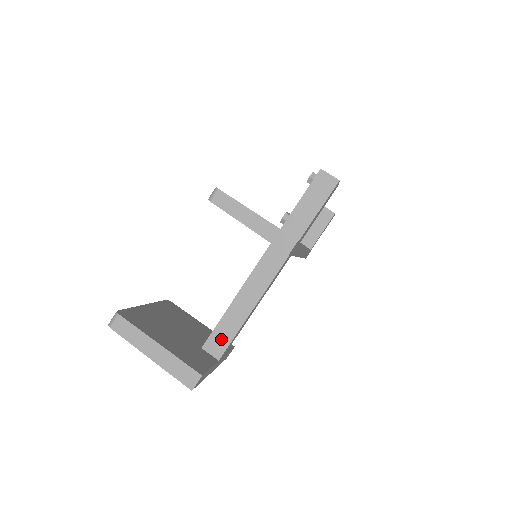
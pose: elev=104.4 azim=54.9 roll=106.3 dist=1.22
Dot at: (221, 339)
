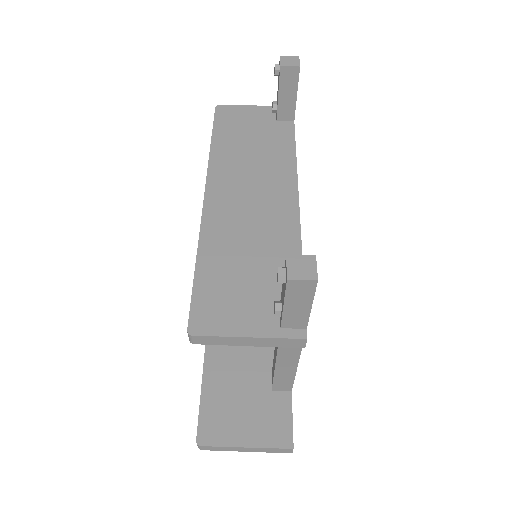
Dot at: (284, 384)
